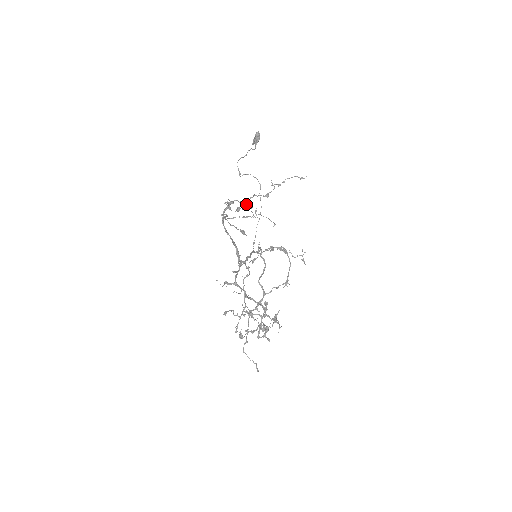
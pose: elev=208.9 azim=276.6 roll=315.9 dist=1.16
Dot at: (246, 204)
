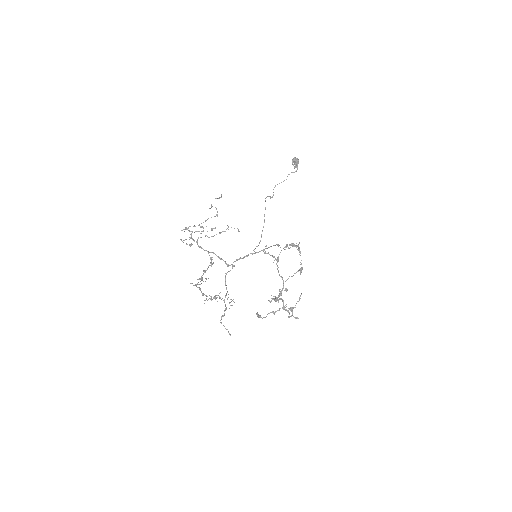
Dot at: (200, 226)
